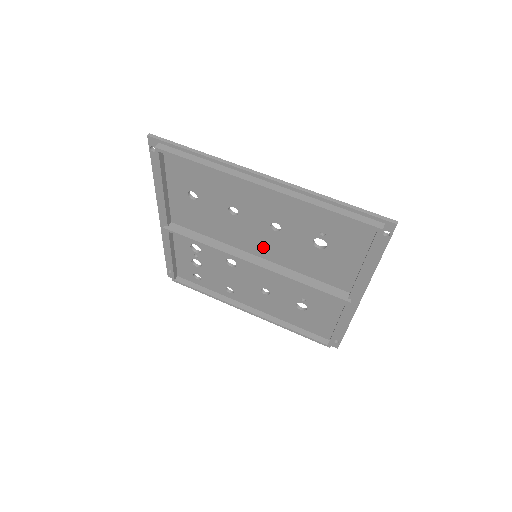
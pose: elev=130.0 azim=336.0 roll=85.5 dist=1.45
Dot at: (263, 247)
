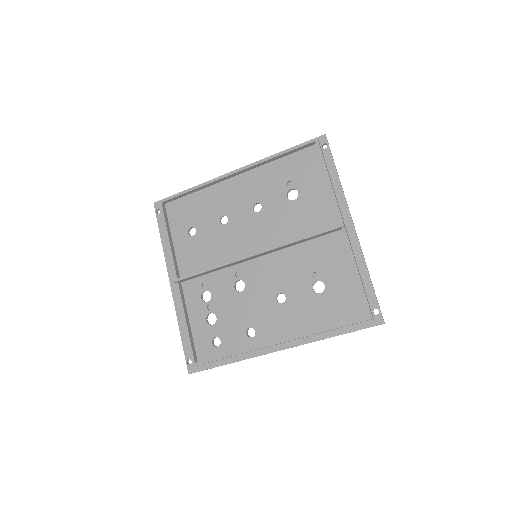
Dot at: (257, 239)
